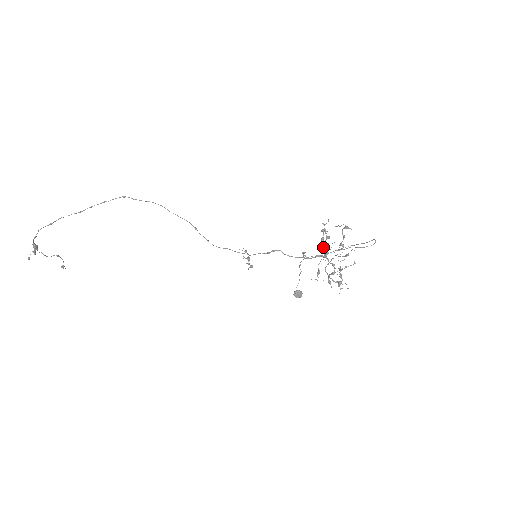
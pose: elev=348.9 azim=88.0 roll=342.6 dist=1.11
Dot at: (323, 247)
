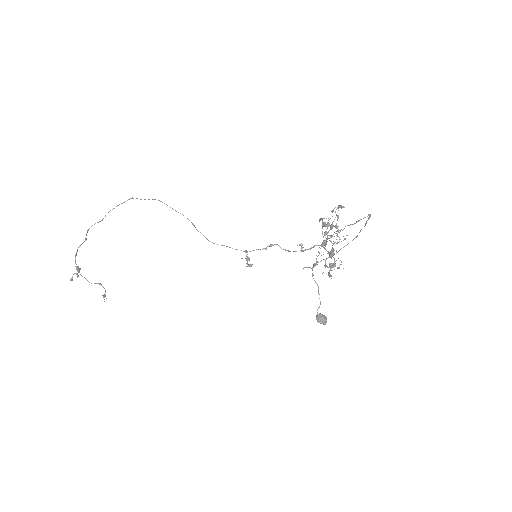
Dot at: occluded
